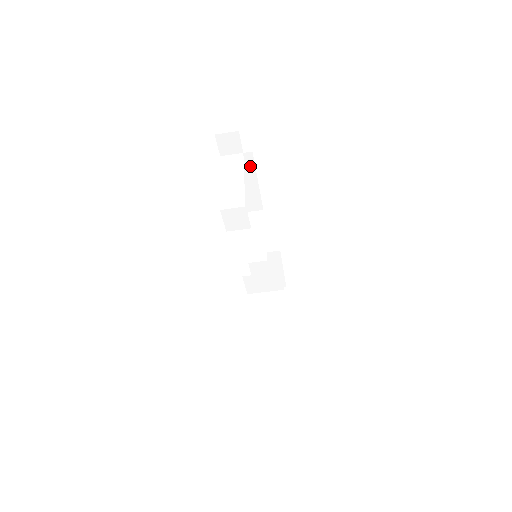
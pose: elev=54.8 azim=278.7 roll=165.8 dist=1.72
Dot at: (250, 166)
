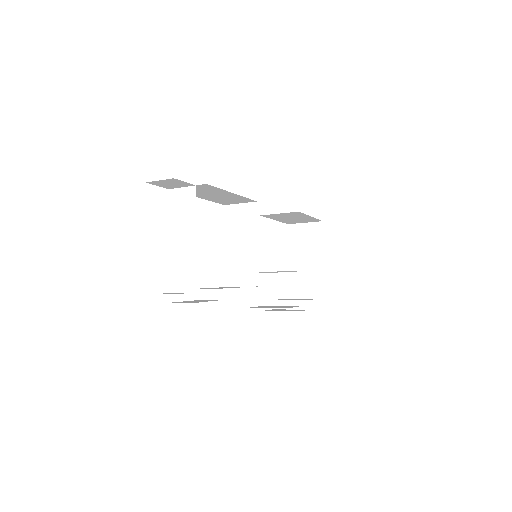
Dot at: (213, 189)
